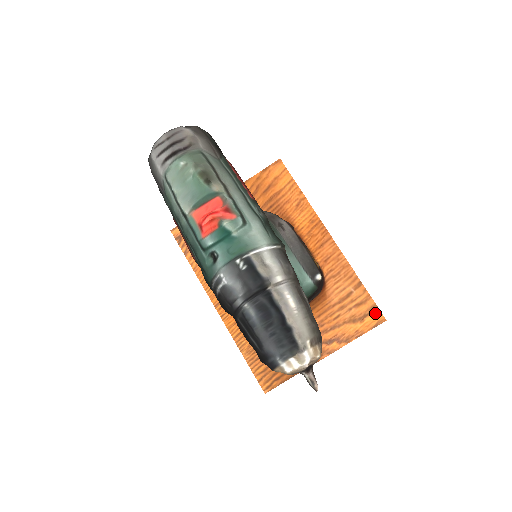
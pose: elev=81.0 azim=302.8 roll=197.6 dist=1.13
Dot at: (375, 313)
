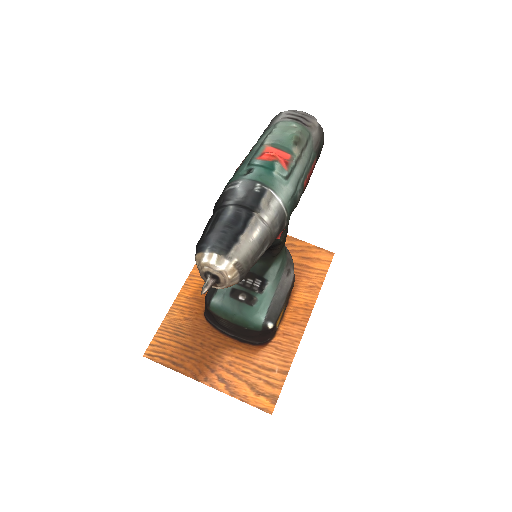
Dot at: (271, 401)
